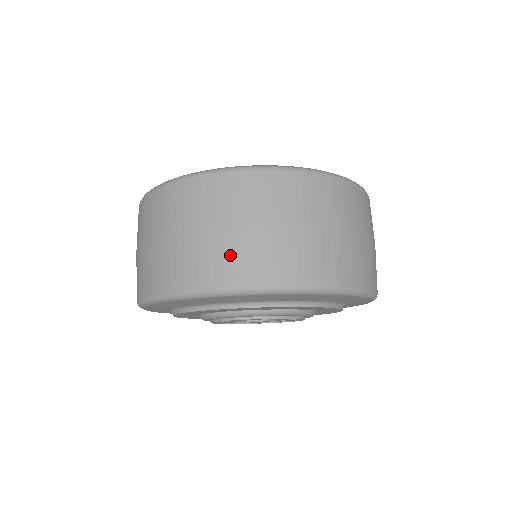
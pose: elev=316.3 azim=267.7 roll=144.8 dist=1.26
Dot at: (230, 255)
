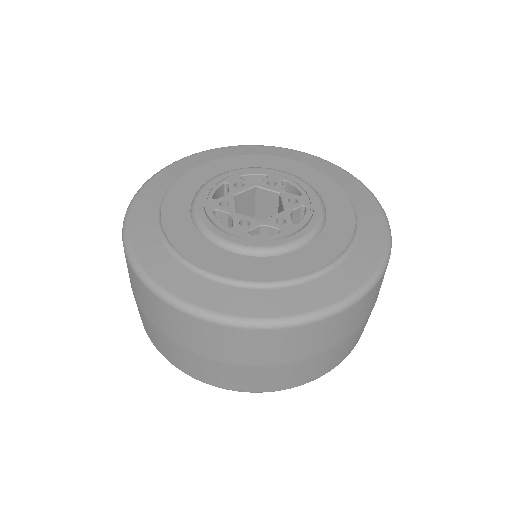
Dot at: (175, 355)
